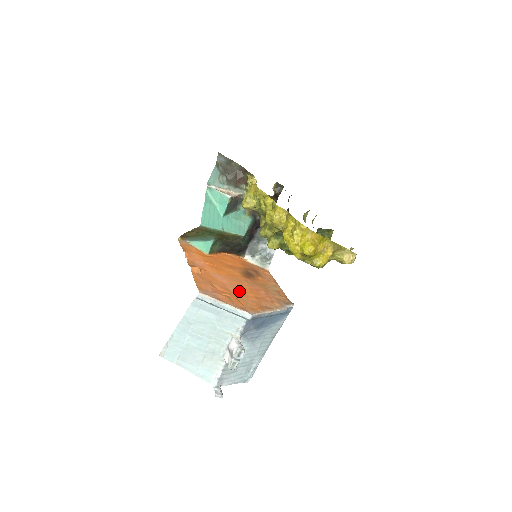
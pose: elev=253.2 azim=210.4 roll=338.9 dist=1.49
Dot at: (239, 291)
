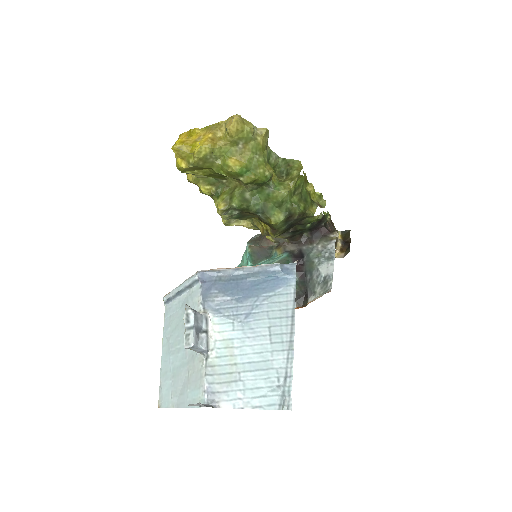
Dot at: occluded
